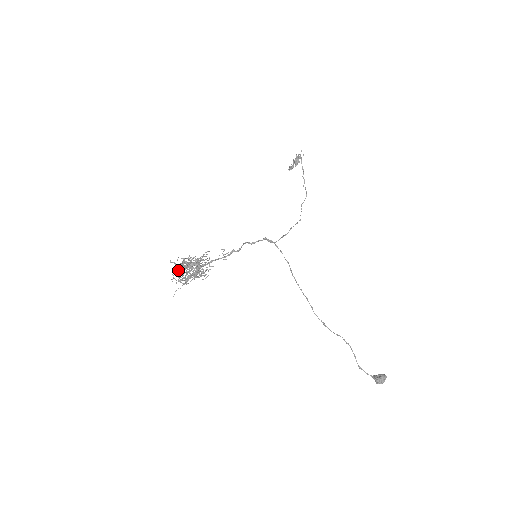
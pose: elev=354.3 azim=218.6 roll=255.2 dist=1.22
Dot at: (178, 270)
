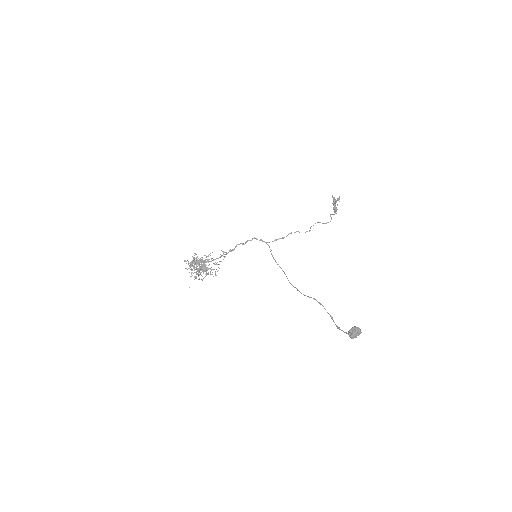
Dot at: occluded
